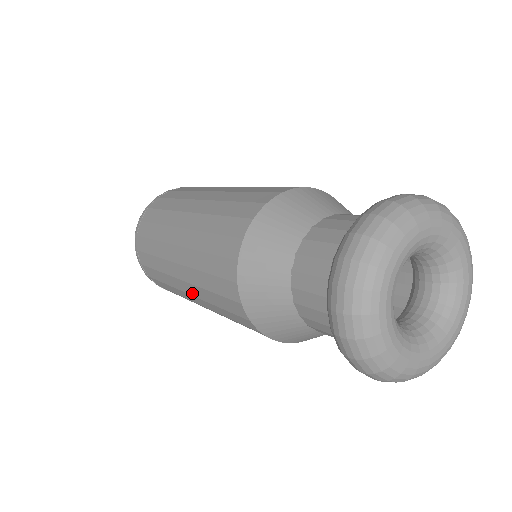
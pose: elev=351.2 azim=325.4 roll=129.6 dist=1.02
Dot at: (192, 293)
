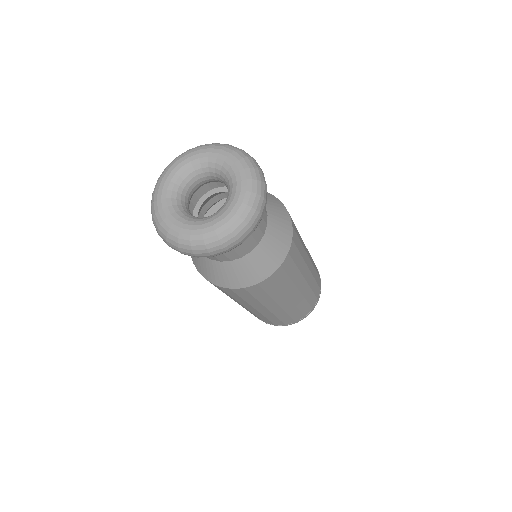
Dot at: occluded
